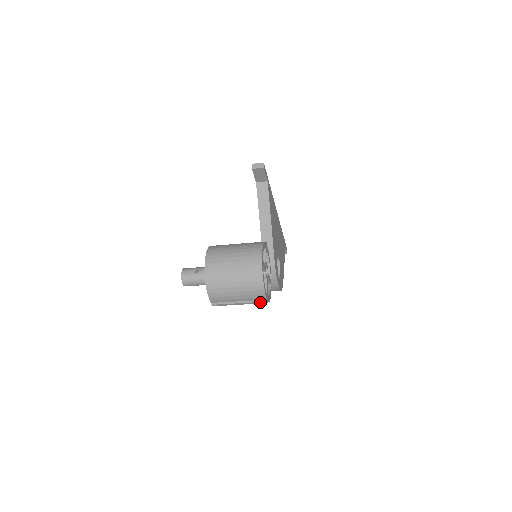
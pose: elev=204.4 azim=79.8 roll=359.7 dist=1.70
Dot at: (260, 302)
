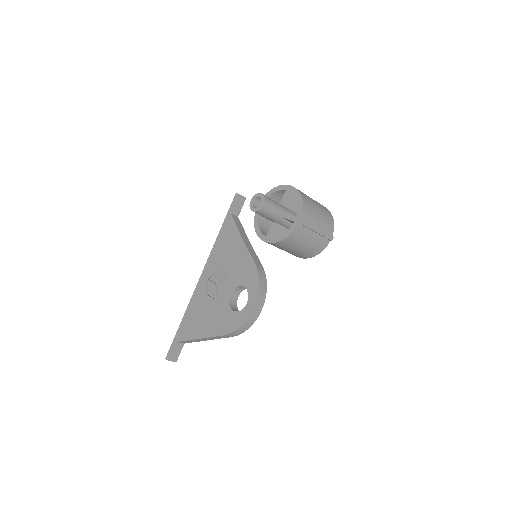
Dot at: (329, 236)
